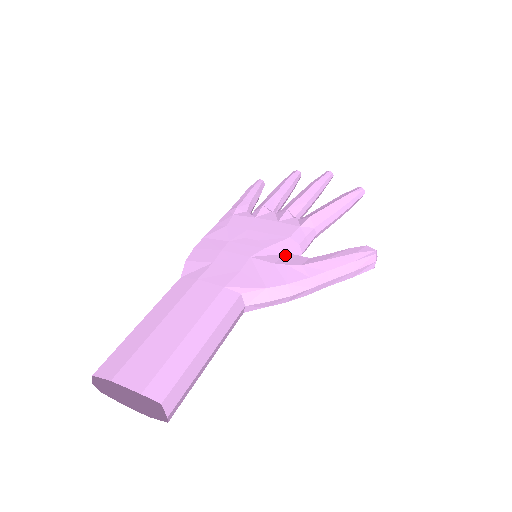
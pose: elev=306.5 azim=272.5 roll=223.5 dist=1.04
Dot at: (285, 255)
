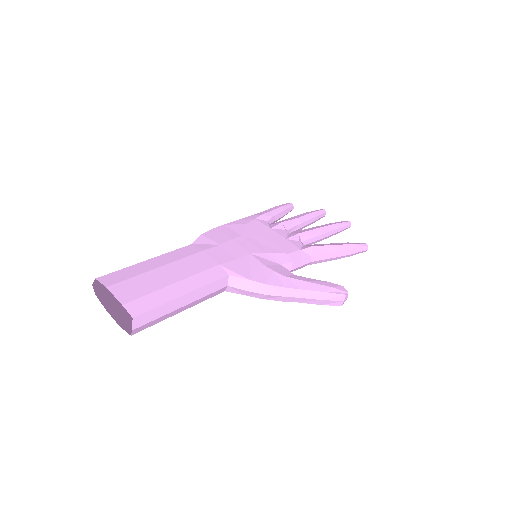
Dot at: (277, 264)
